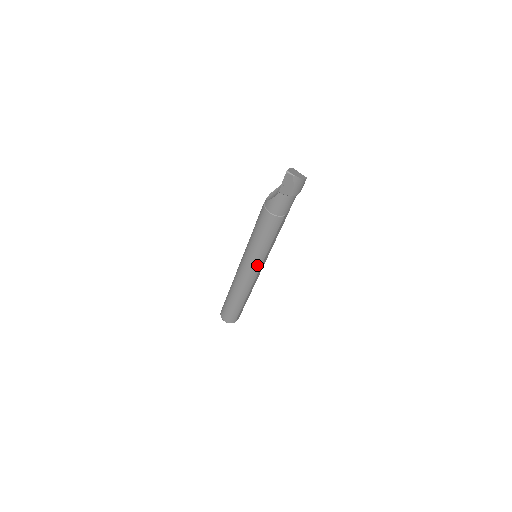
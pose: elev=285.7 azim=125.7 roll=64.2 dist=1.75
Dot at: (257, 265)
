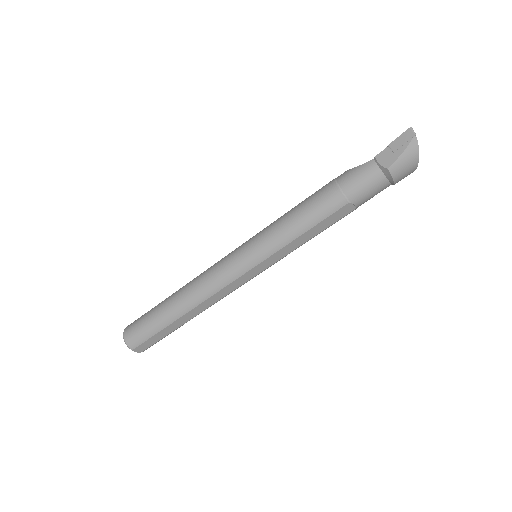
Dot at: (251, 260)
